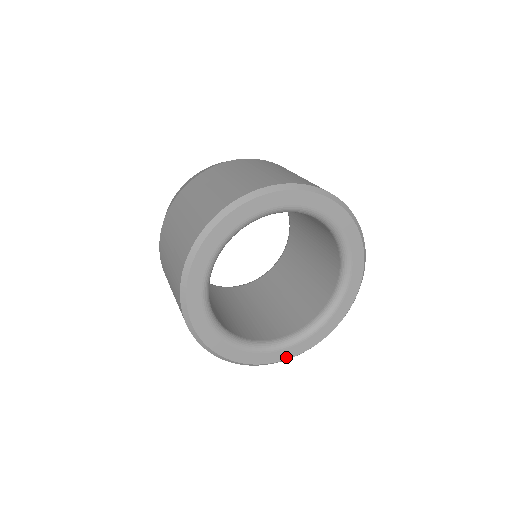
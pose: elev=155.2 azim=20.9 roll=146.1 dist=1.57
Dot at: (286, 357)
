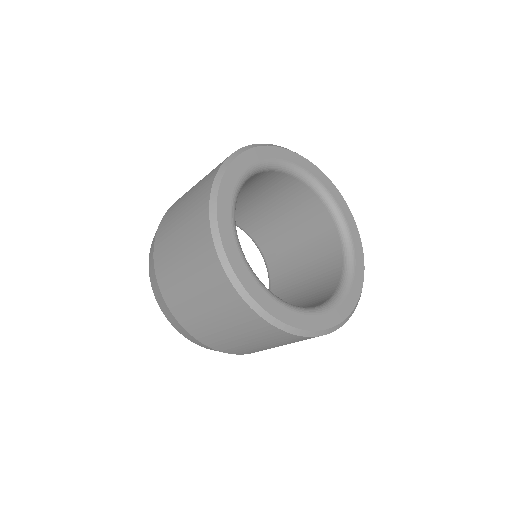
Dot at: (248, 288)
